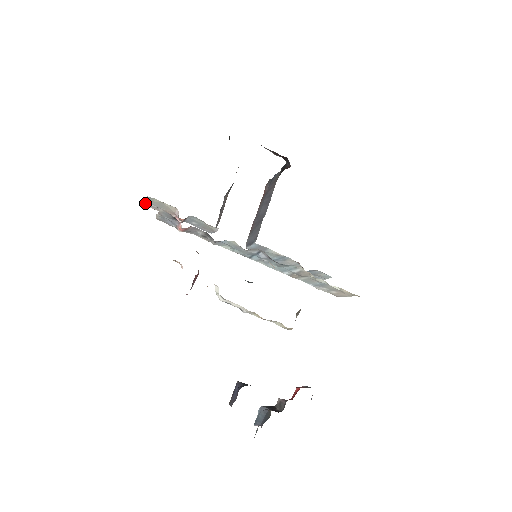
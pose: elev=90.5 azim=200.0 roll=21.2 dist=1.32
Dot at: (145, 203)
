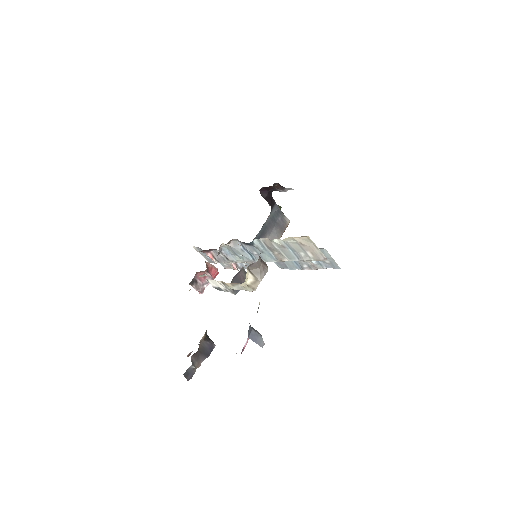
Dot at: (223, 266)
